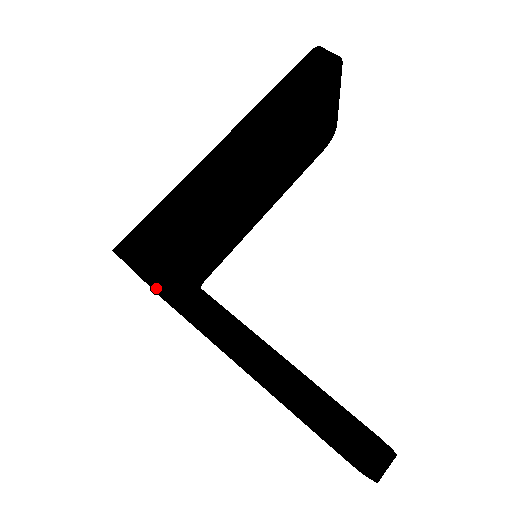
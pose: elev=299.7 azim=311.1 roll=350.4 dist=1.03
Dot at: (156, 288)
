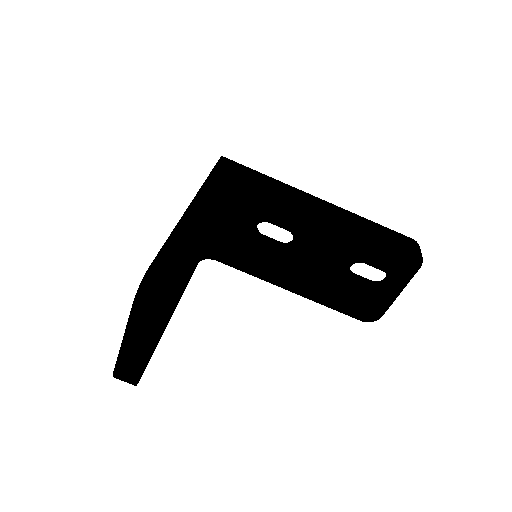
Dot at: (211, 173)
